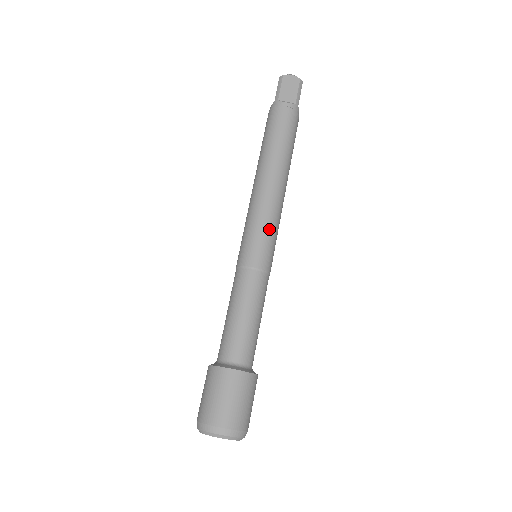
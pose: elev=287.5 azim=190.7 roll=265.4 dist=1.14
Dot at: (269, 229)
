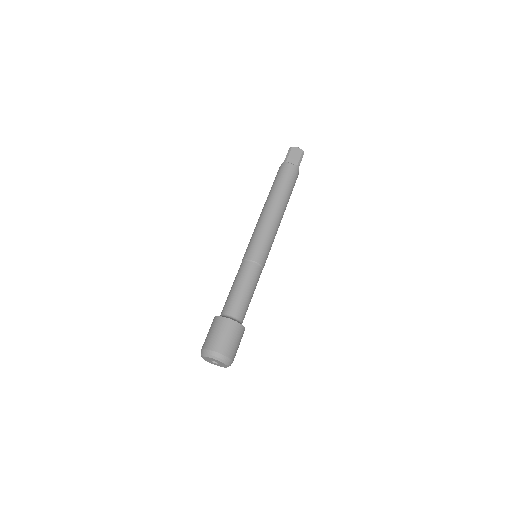
Dot at: (267, 239)
